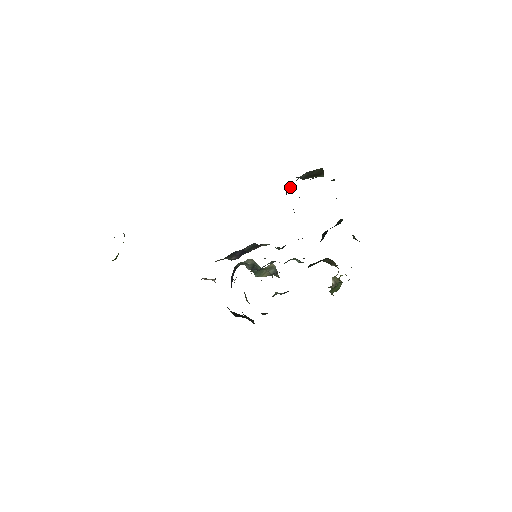
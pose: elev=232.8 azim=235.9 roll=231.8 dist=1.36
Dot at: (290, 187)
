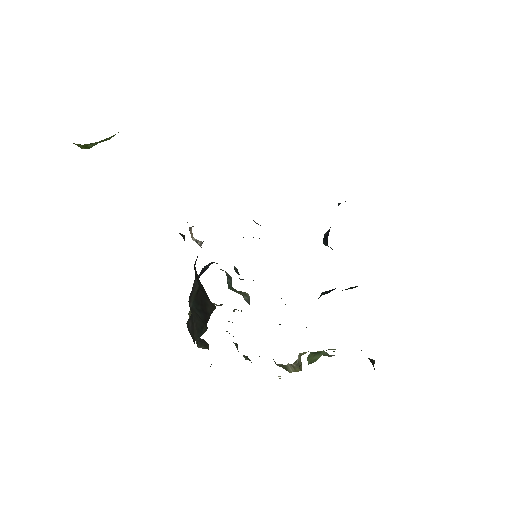
Dot at: occluded
